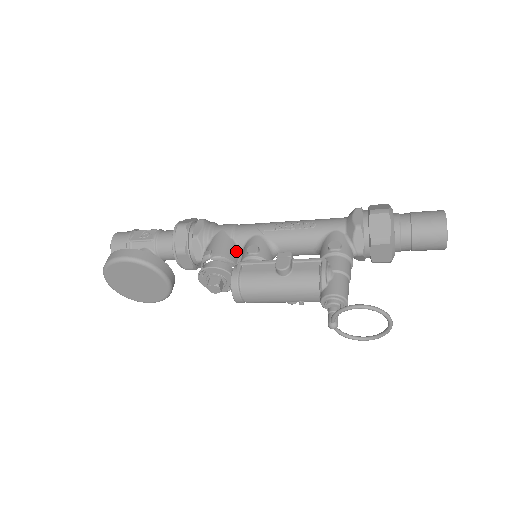
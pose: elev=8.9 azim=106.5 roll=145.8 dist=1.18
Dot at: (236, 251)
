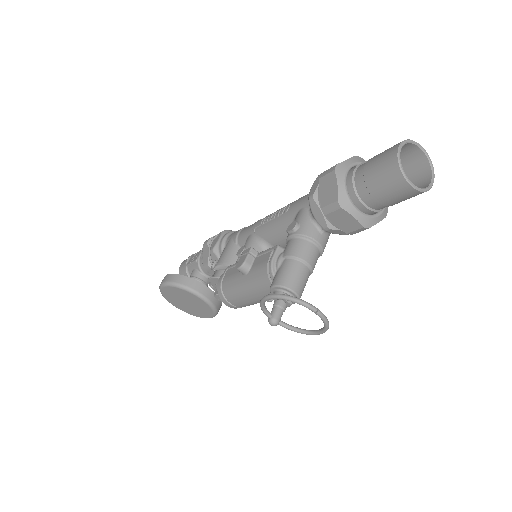
Dot at: occluded
